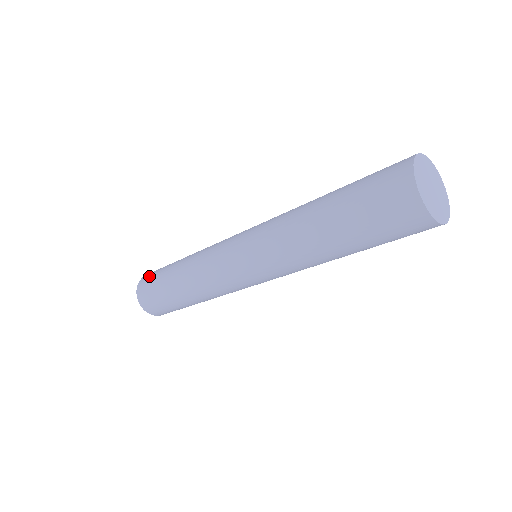
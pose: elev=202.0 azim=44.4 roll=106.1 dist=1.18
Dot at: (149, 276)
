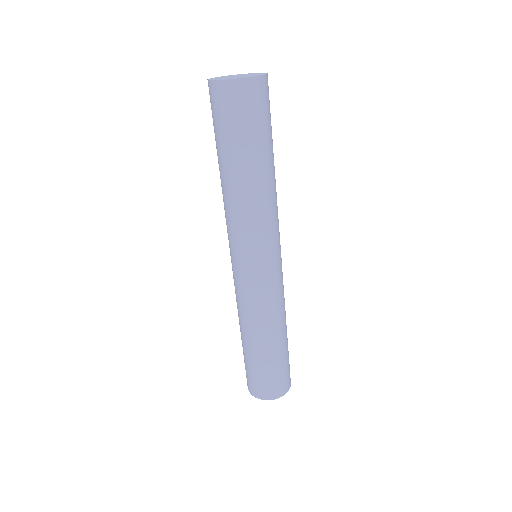
Dot at: occluded
